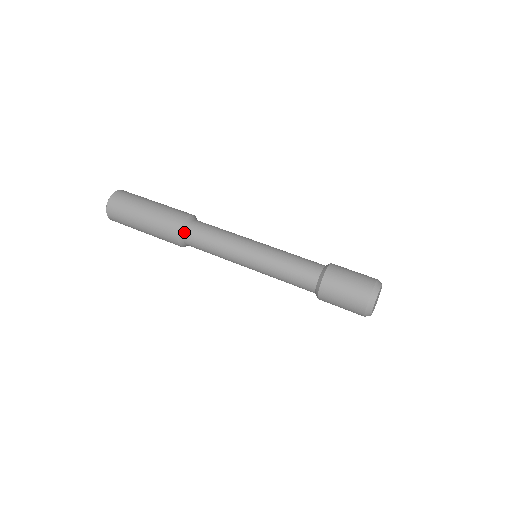
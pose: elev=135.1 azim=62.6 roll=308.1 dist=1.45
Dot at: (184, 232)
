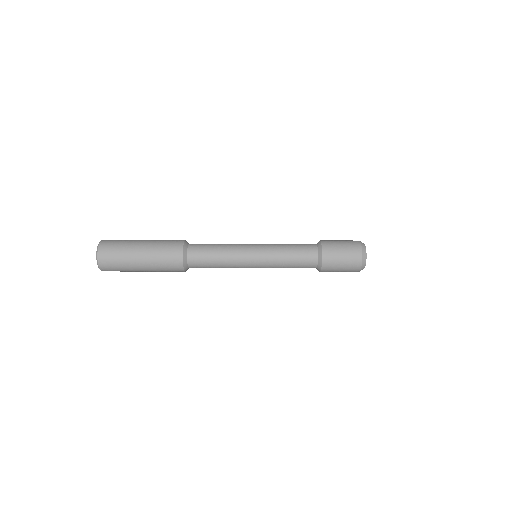
Dot at: (188, 244)
